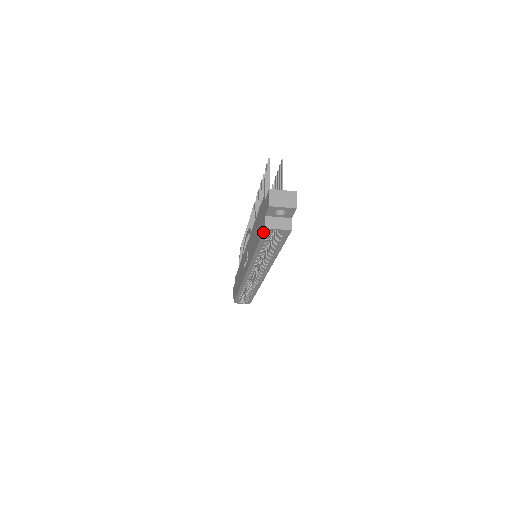
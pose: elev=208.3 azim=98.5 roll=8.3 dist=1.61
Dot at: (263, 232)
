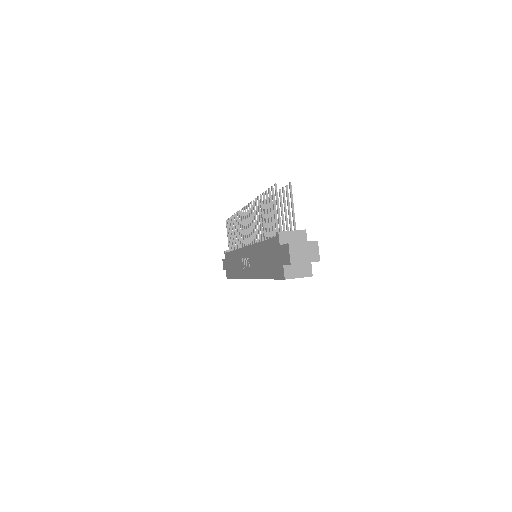
Dot at: (281, 279)
